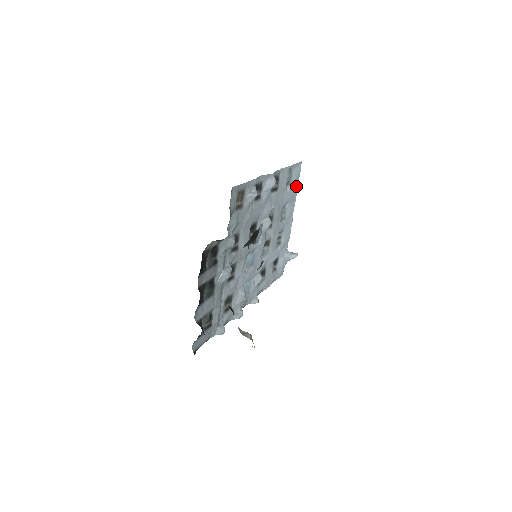
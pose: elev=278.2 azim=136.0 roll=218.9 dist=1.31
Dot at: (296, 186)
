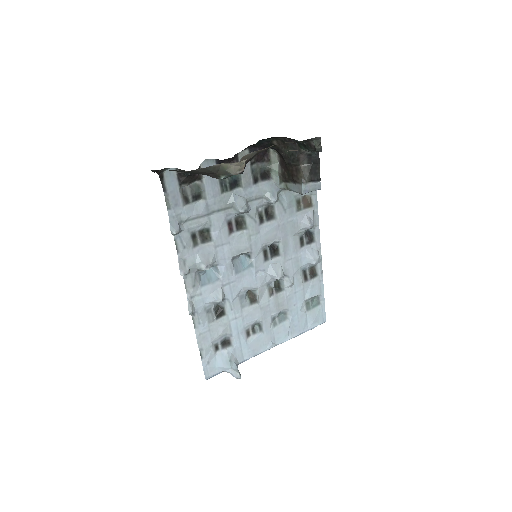
Dot at: (305, 327)
